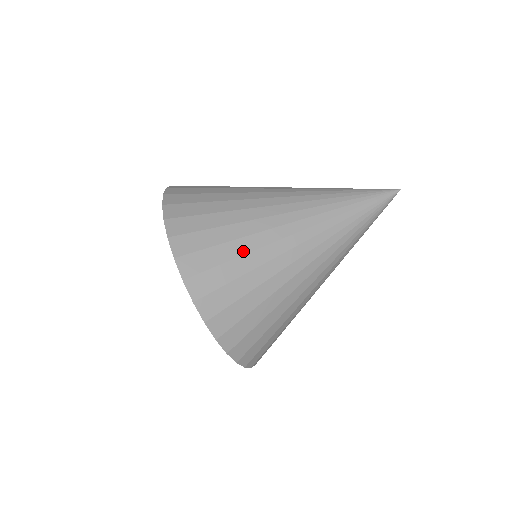
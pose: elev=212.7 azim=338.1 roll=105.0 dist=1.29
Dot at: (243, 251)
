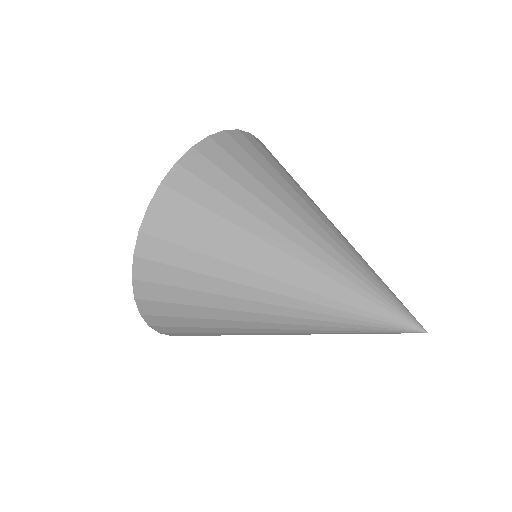
Dot at: (273, 176)
